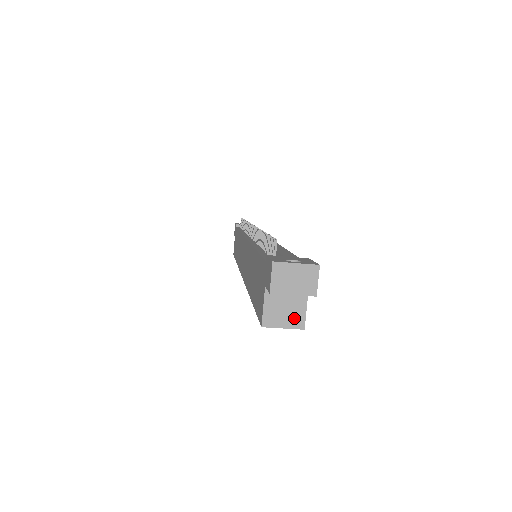
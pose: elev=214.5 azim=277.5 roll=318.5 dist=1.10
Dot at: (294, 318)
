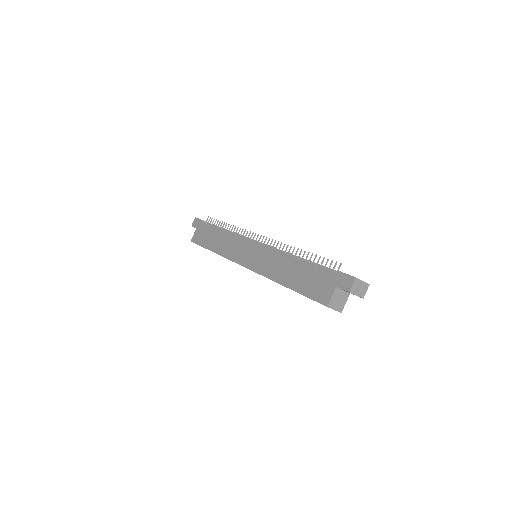
Dot at: (340, 306)
